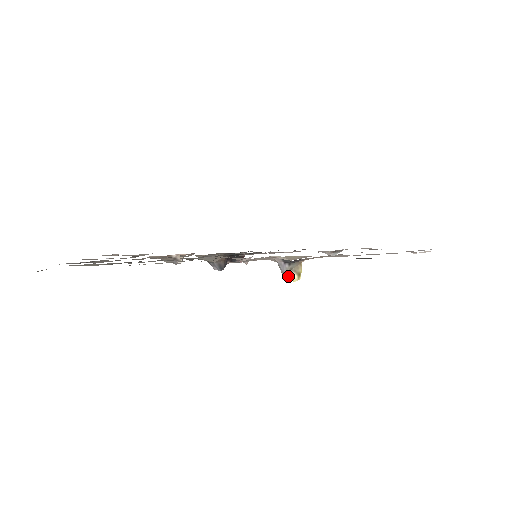
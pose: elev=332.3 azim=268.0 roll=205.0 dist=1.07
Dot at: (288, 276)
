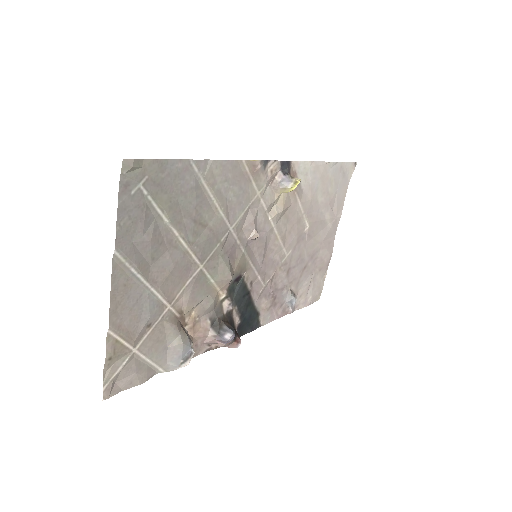
Dot at: (294, 181)
